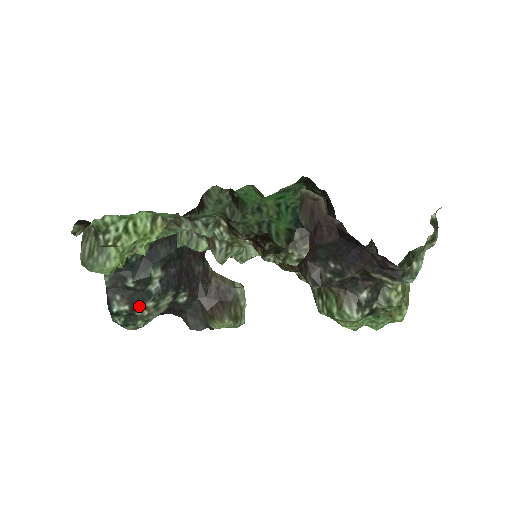
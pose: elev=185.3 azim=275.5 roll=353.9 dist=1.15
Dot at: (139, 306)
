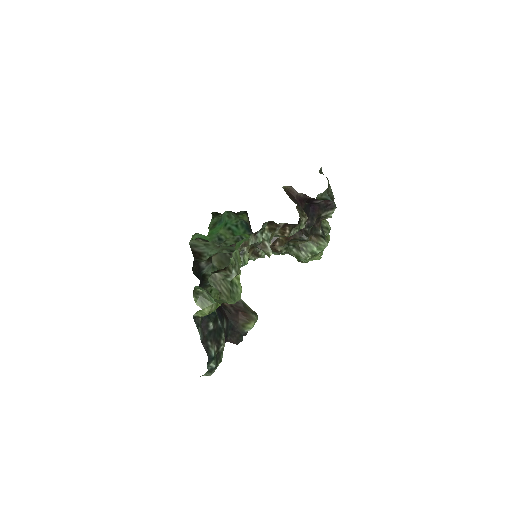
Dot at: (220, 341)
